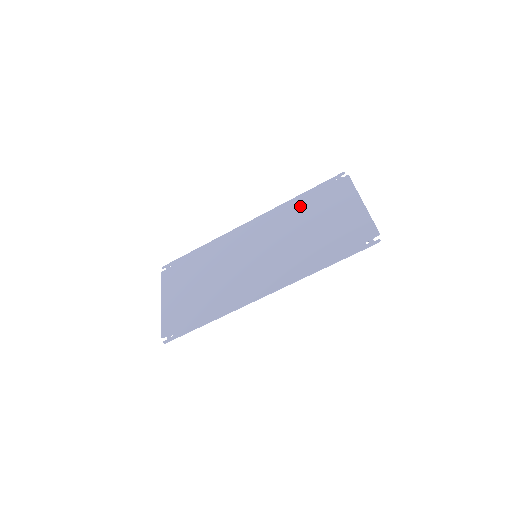
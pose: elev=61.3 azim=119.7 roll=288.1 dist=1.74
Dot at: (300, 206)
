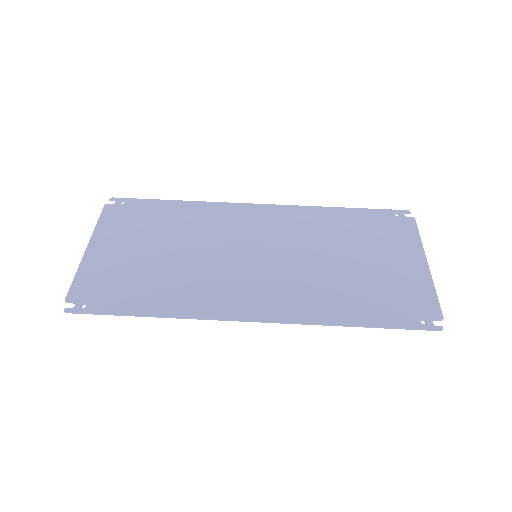
Dot at: (339, 222)
